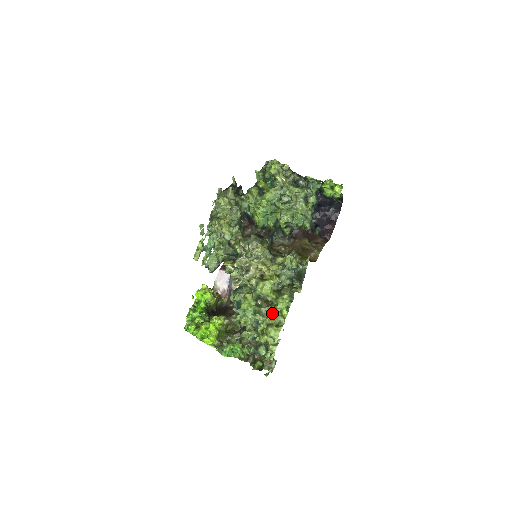
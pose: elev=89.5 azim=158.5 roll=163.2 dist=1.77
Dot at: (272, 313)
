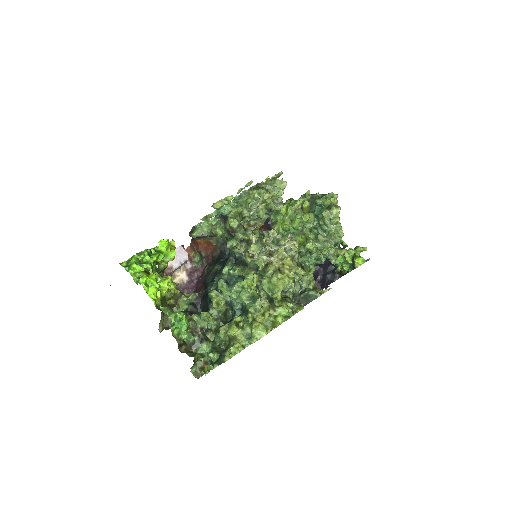
Dot at: (269, 311)
